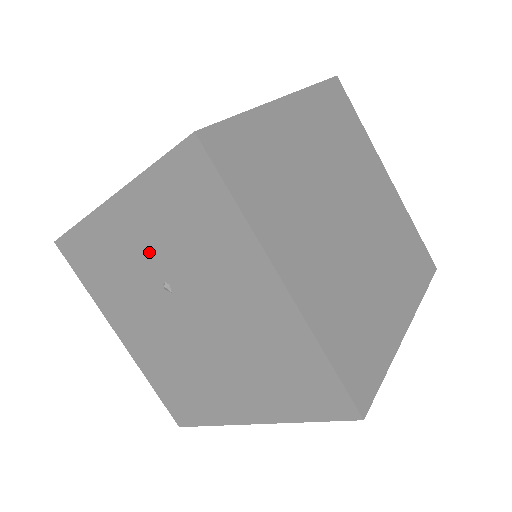
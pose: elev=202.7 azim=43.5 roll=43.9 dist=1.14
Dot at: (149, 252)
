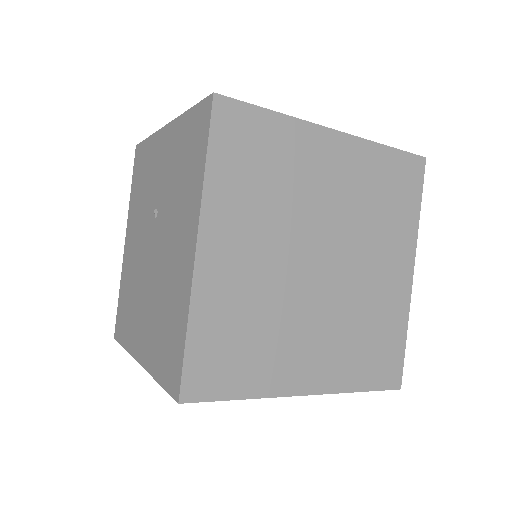
Dot at: (161, 179)
